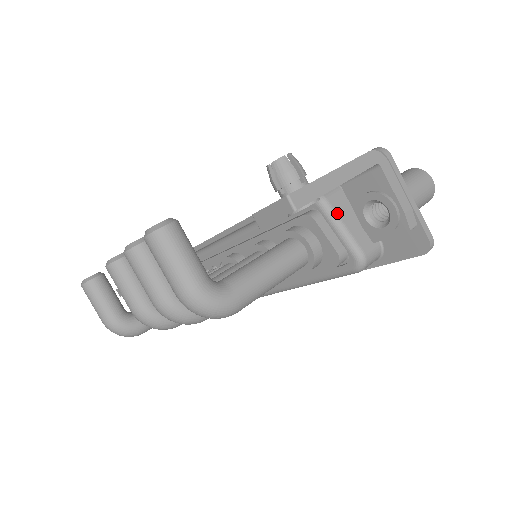
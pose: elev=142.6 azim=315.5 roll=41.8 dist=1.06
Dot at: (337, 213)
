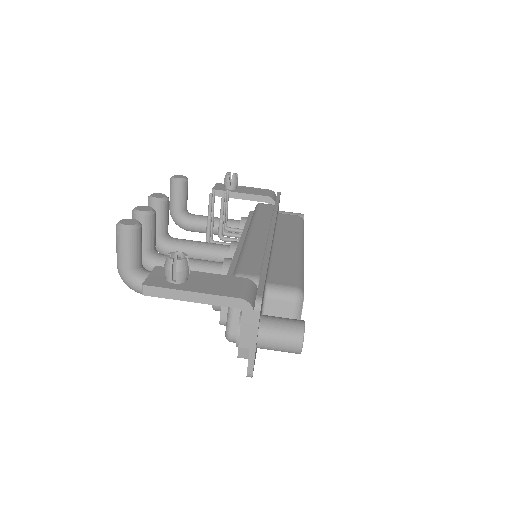
Dot at: occluded
